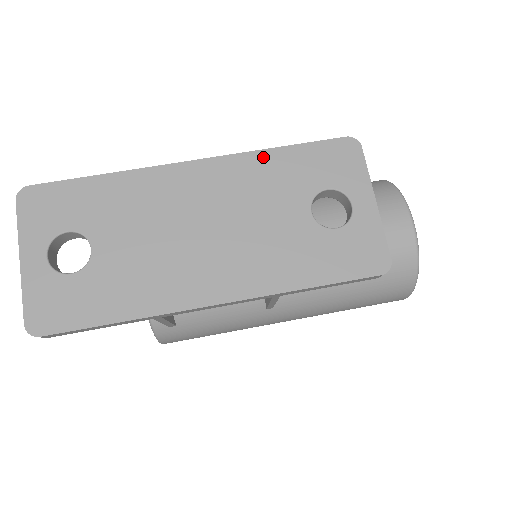
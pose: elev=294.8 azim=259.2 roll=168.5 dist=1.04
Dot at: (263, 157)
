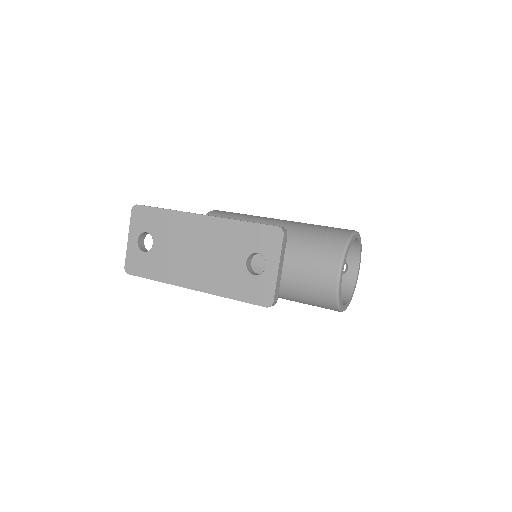
Dot at: (234, 224)
